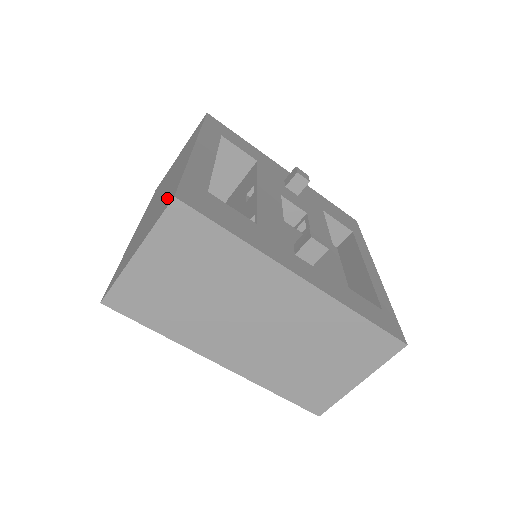
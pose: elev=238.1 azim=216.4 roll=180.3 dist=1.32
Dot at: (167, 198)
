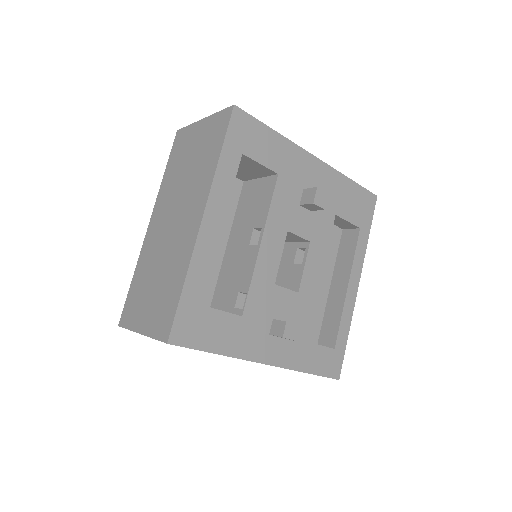
Dot at: (167, 304)
